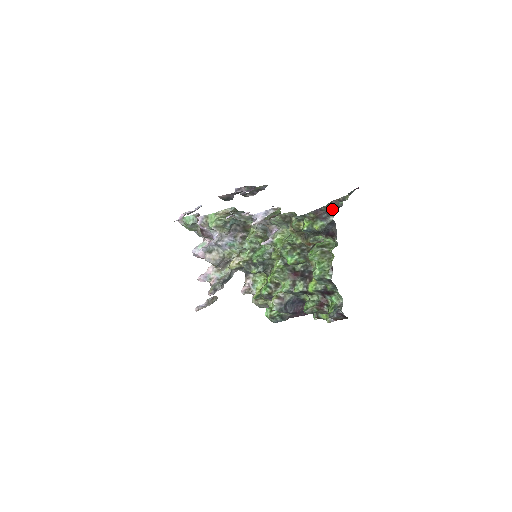
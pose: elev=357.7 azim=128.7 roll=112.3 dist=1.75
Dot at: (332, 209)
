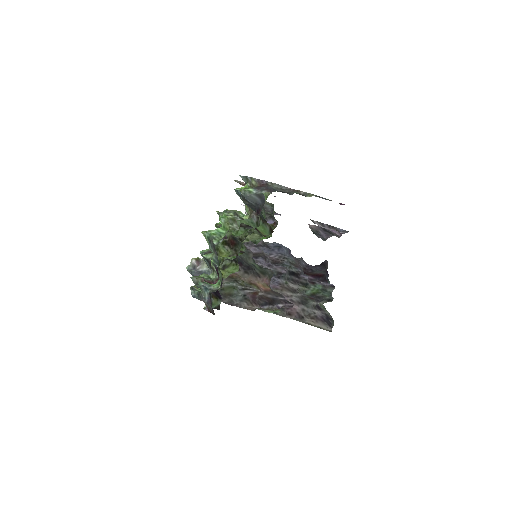
Dot at: (279, 191)
